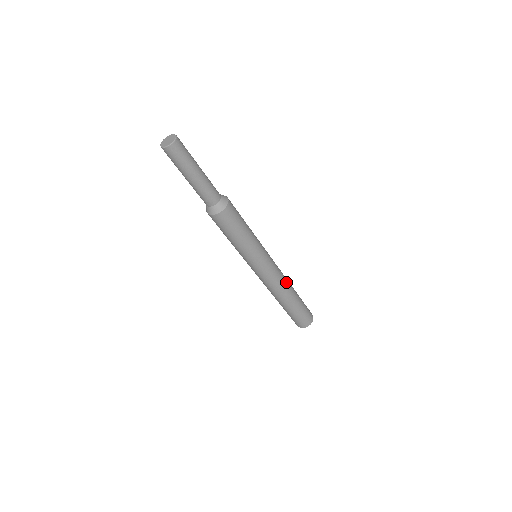
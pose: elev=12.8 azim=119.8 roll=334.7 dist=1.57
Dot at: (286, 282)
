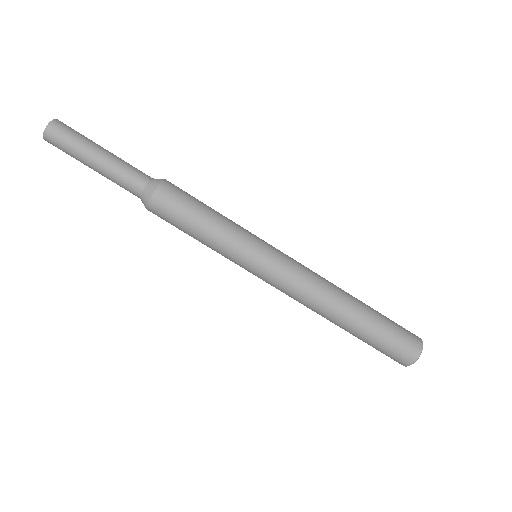
Dot at: (321, 298)
